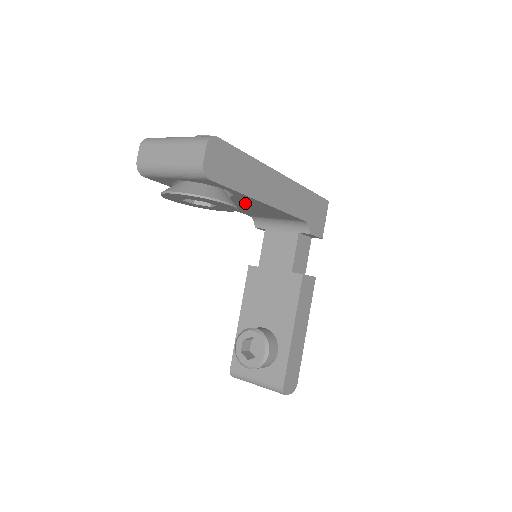
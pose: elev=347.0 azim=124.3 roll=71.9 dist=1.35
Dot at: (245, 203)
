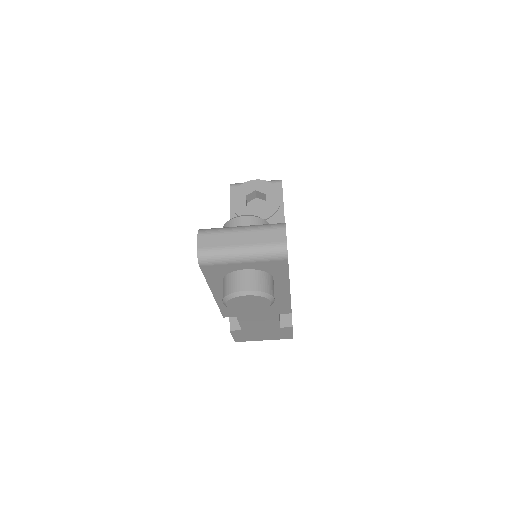
Dot at: occluded
